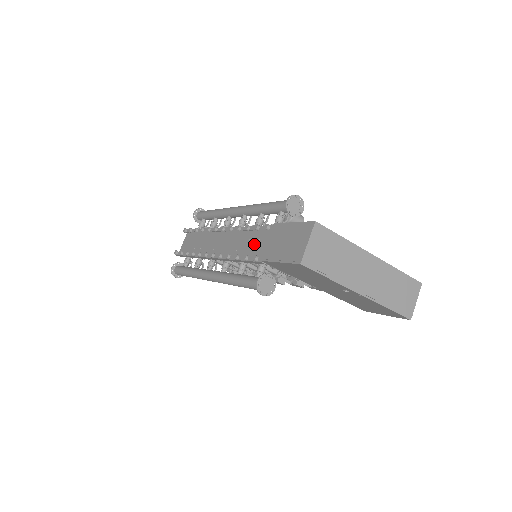
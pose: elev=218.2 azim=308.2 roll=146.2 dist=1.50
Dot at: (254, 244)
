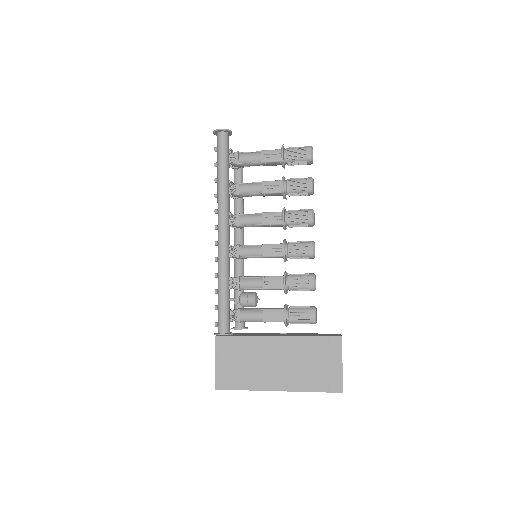
Dot at: occluded
